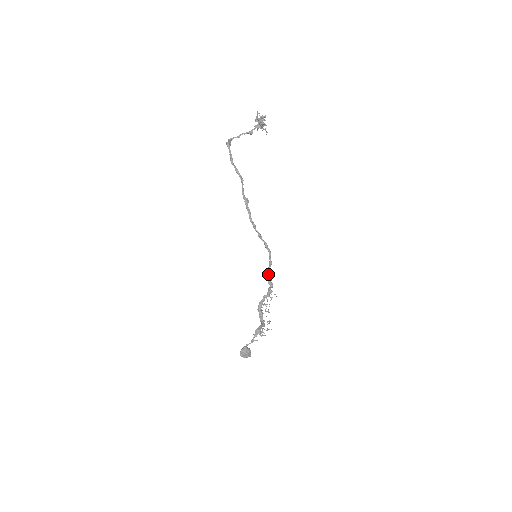
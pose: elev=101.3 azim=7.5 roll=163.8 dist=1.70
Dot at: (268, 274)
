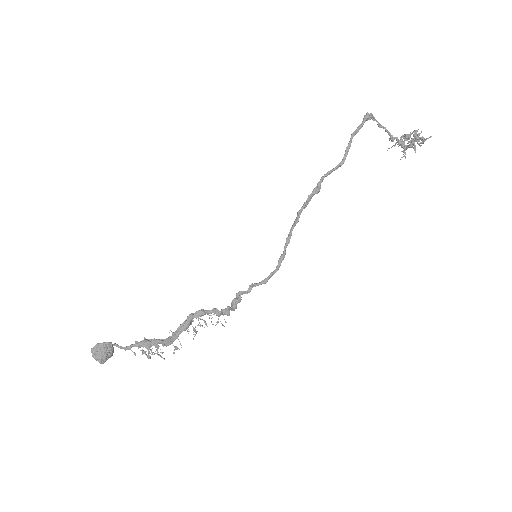
Dot at: (248, 290)
